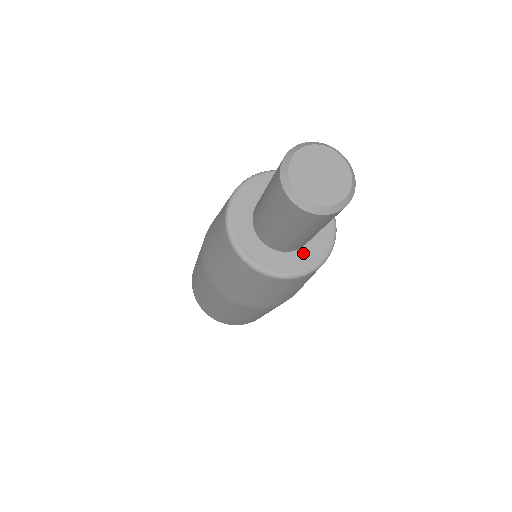
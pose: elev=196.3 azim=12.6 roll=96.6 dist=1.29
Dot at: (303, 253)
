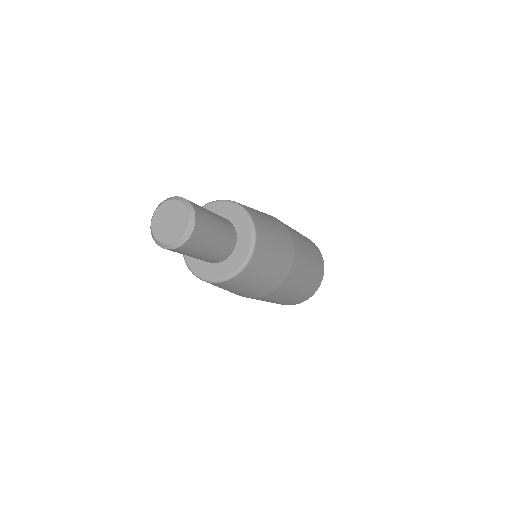
Dot at: (212, 267)
